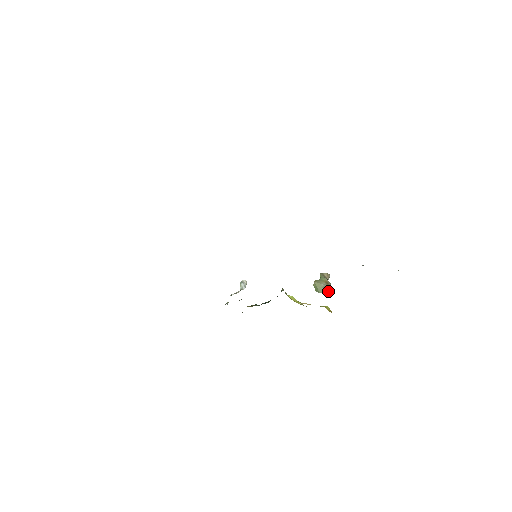
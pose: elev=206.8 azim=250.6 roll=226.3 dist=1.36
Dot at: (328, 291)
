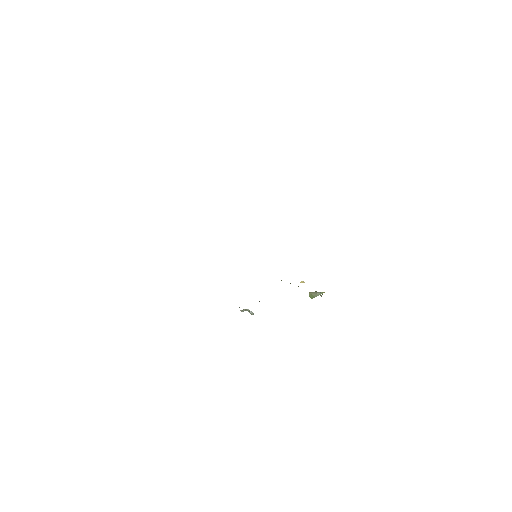
Dot at: (321, 293)
